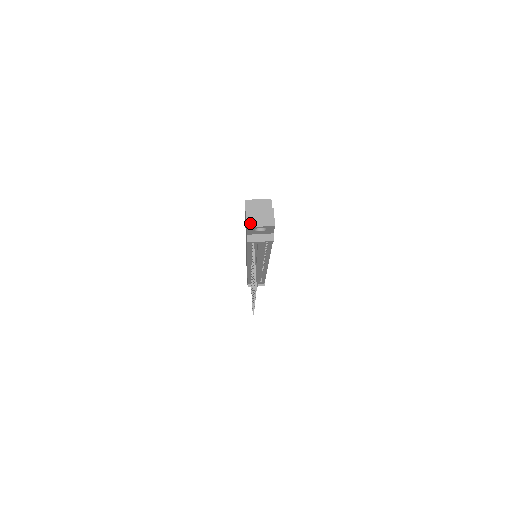
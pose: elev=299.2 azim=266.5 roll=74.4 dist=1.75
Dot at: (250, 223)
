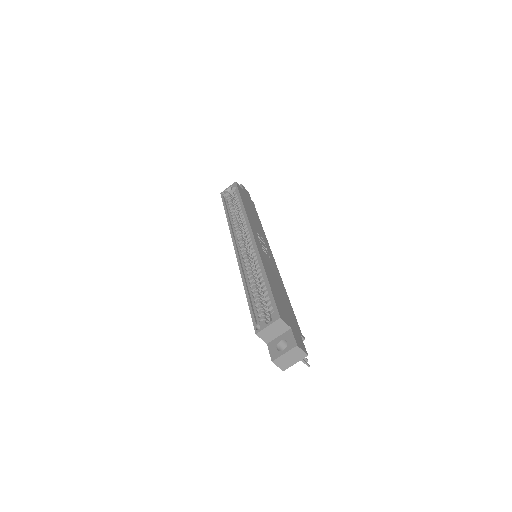
Dot at: (284, 367)
